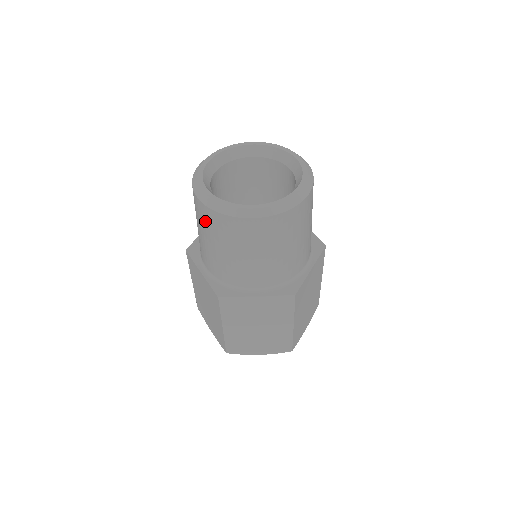
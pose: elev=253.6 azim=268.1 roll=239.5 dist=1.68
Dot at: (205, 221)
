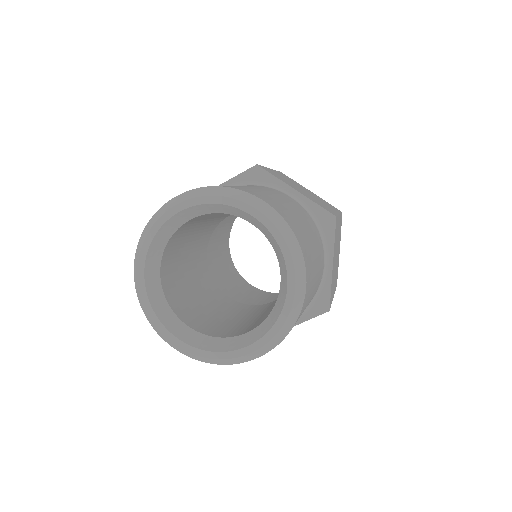
Dot at: occluded
